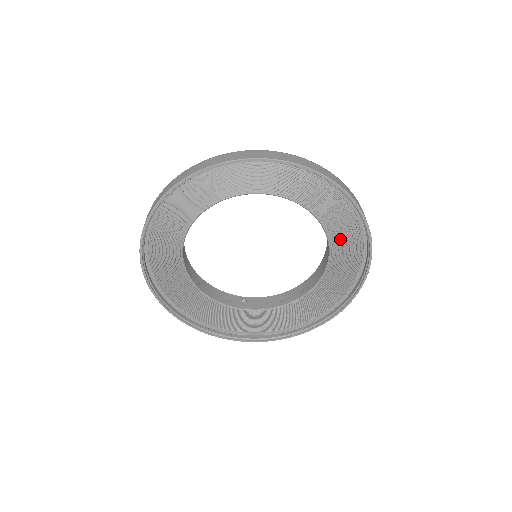
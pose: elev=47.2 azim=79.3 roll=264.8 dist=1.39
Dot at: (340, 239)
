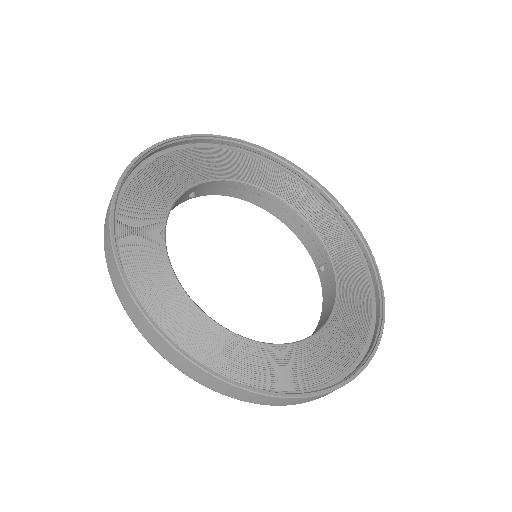
Dot at: (344, 265)
